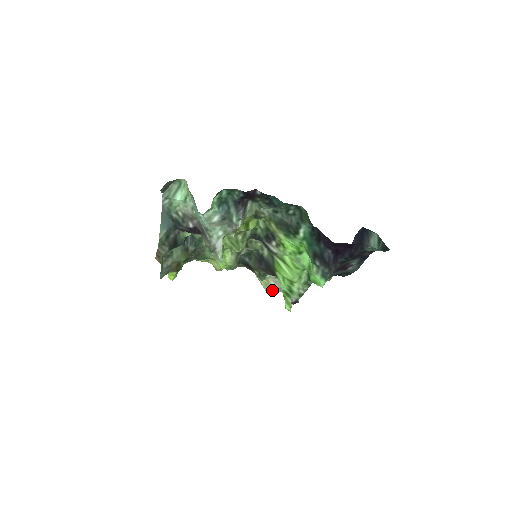
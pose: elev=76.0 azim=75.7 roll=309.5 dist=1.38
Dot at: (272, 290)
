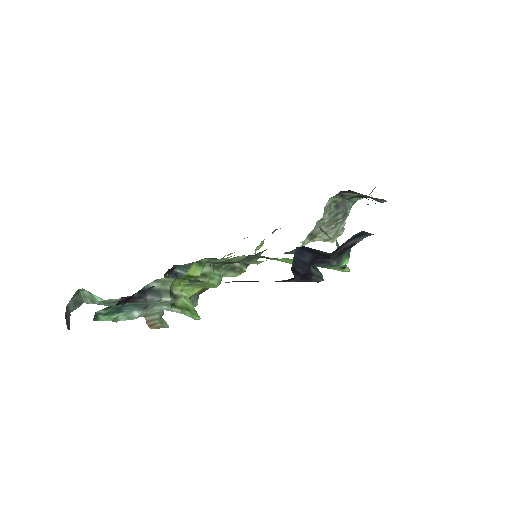
Dot at: (327, 241)
